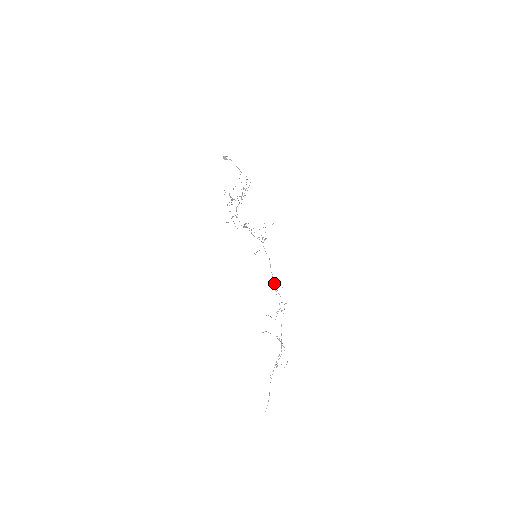
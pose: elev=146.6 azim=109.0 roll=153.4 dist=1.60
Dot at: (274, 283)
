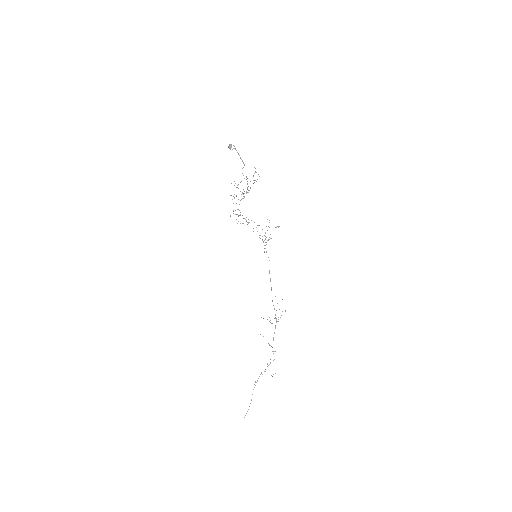
Dot at: (271, 288)
